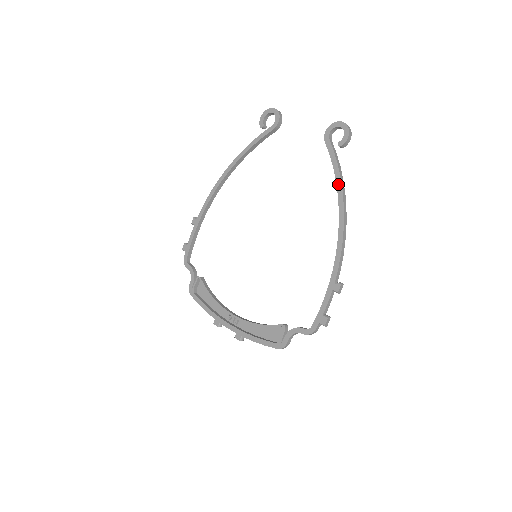
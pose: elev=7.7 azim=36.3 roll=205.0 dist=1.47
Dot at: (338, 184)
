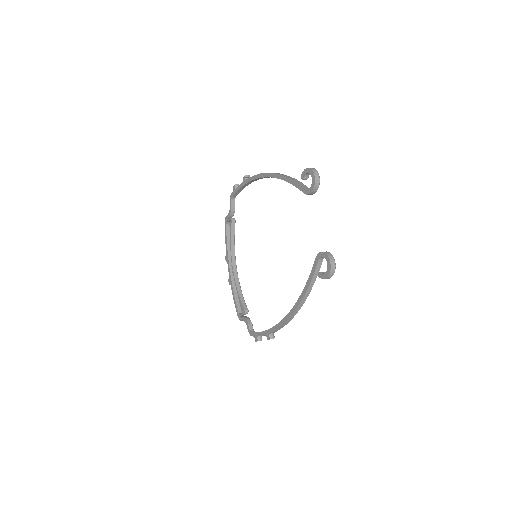
Dot at: (302, 294)
